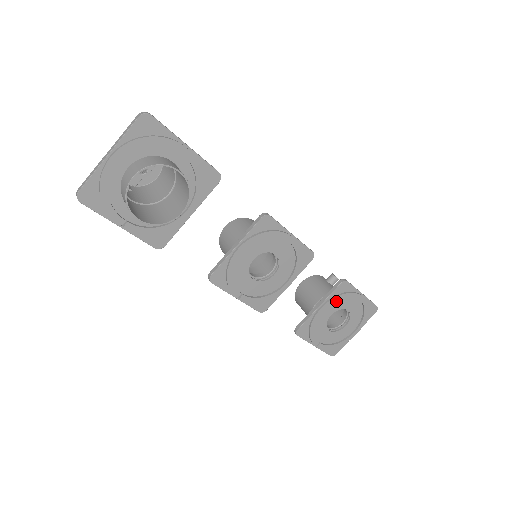
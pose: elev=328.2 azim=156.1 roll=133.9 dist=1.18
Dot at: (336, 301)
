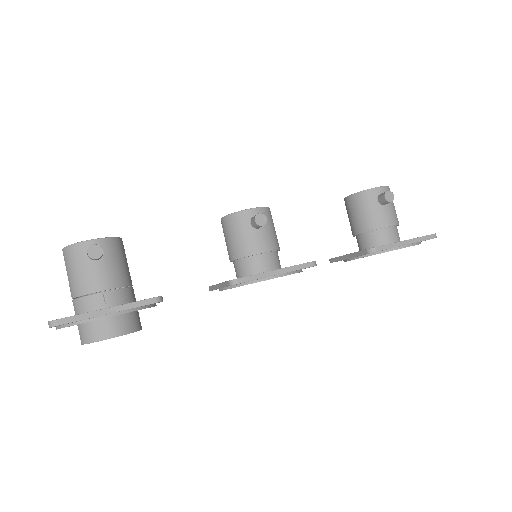
Dot at: occluded
